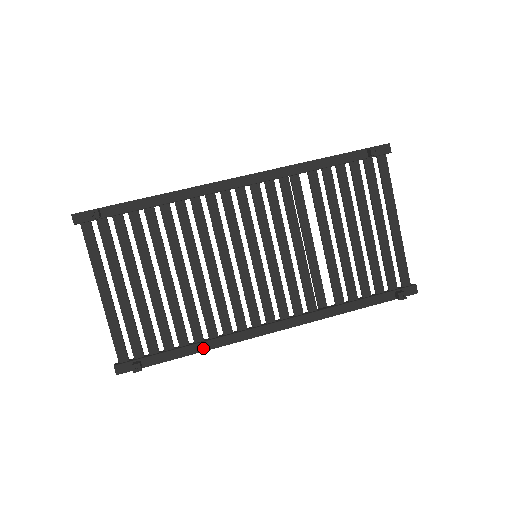
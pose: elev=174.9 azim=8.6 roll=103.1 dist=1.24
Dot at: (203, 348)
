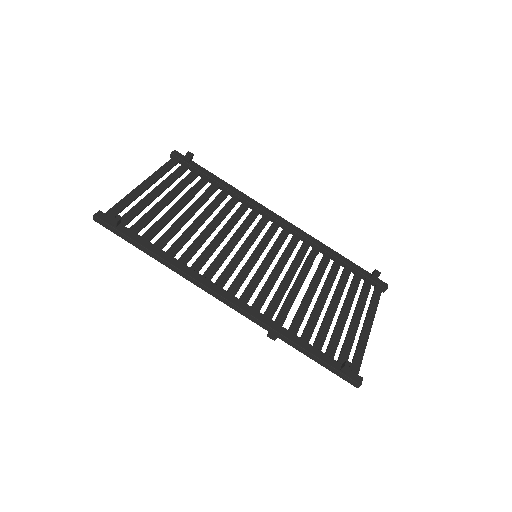
Dot at: (168, 259)
